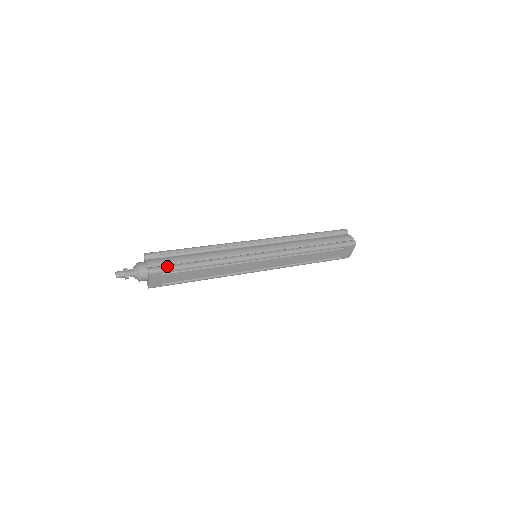
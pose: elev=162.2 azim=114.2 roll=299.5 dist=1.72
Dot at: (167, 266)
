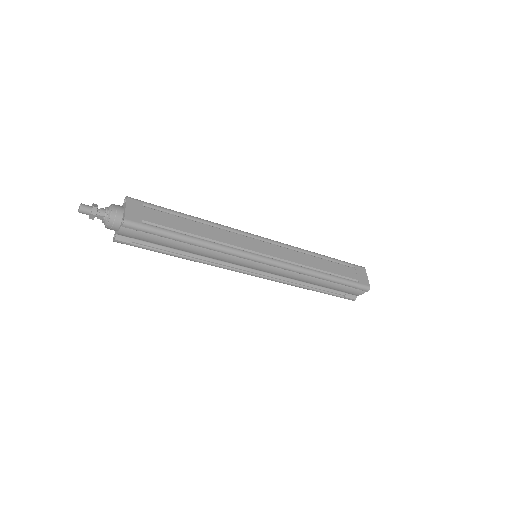
Dot at: (148, 204)
